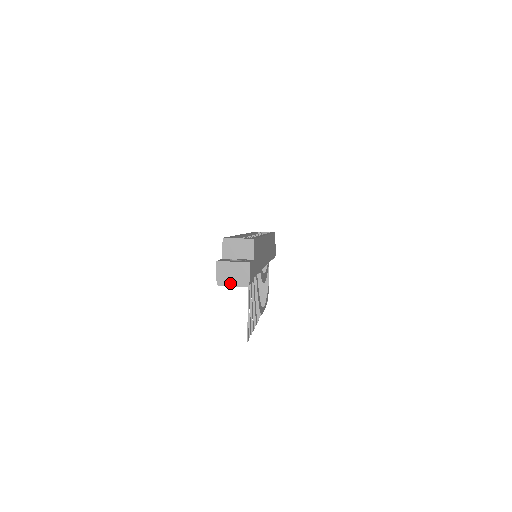
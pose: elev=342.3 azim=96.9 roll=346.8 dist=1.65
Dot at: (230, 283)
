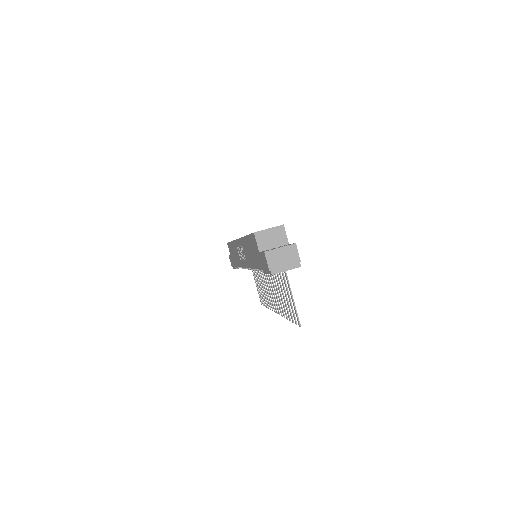
Dot at: (283, 269)
